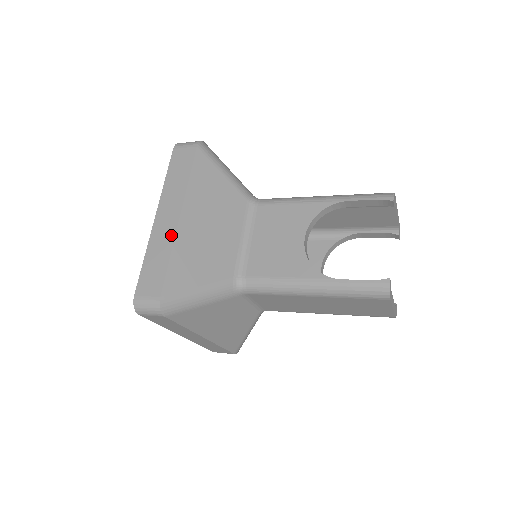
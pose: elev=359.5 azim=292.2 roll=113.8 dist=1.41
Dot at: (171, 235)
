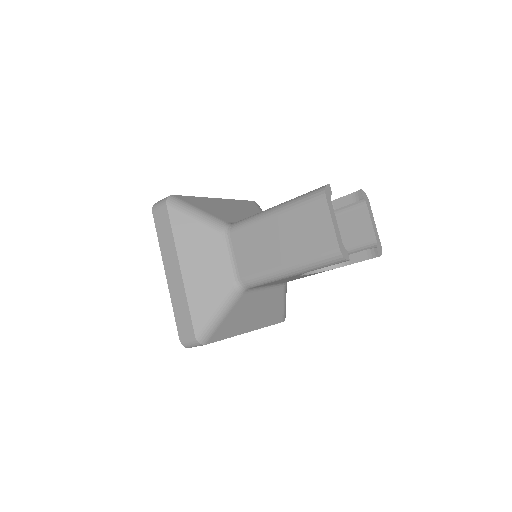
Dot at: occluded
